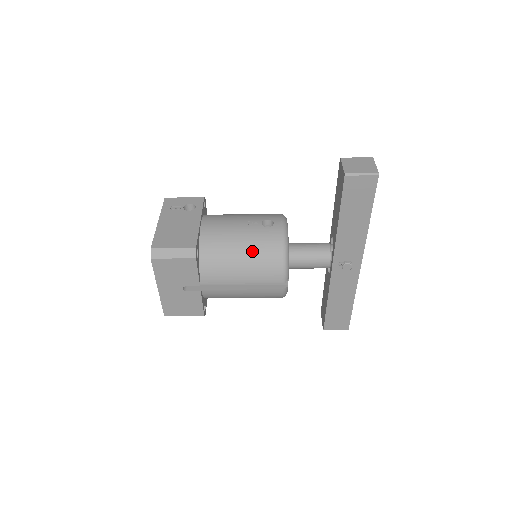
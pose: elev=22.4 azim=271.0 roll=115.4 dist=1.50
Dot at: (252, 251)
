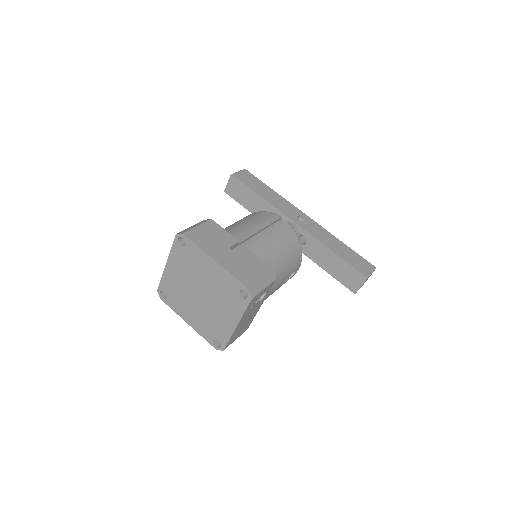
Dot at: occluded
